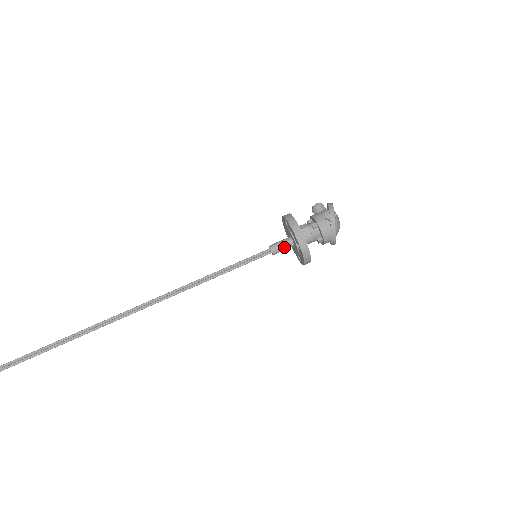
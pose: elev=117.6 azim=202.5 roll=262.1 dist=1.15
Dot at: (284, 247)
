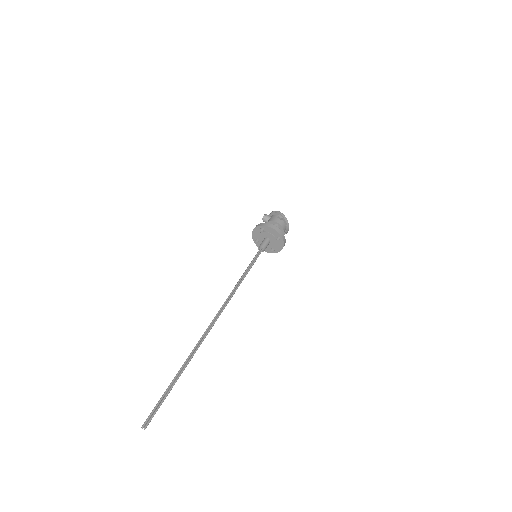
Dot at: (267, 244)
